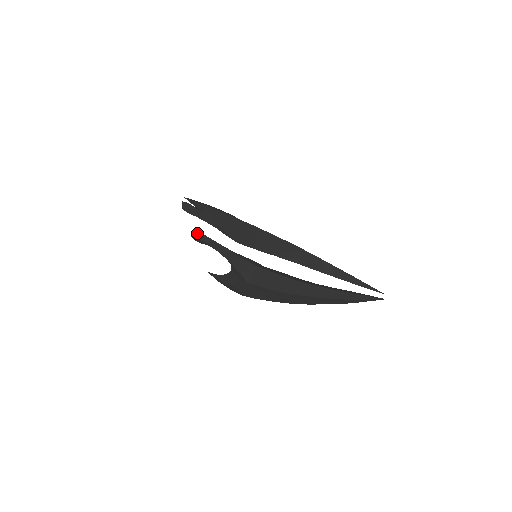
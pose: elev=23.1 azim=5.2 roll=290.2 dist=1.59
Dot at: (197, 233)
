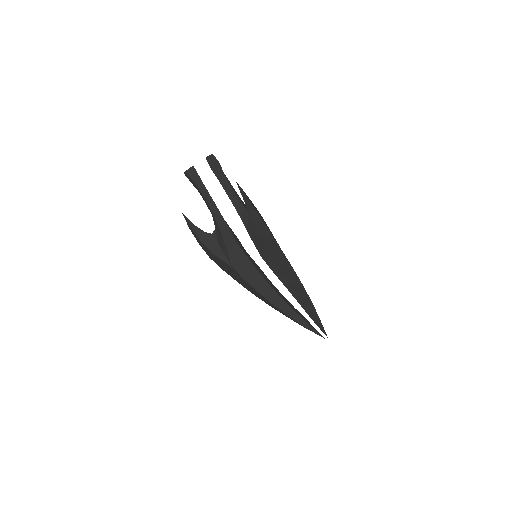
Dot at: (195, 174)
